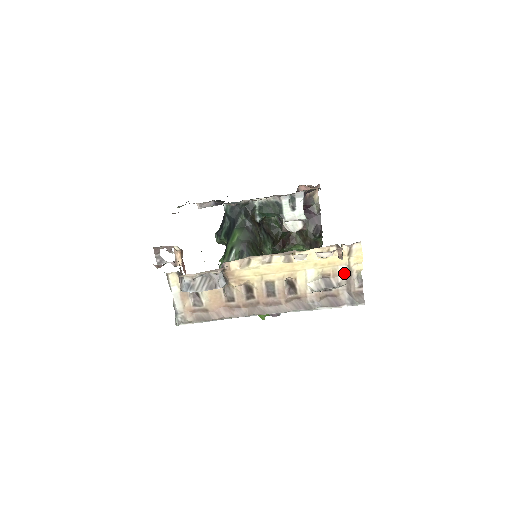
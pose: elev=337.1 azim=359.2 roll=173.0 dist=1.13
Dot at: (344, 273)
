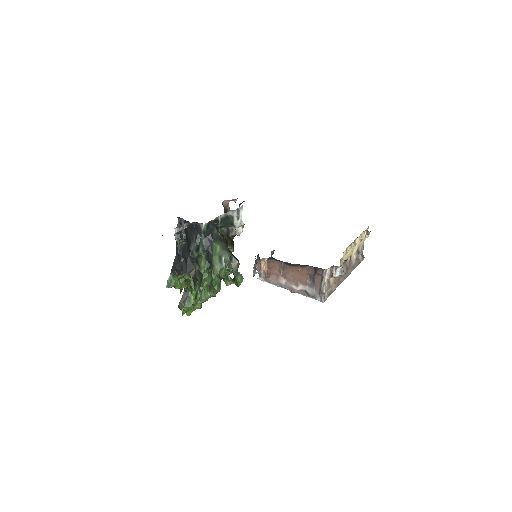
Dot at: (362, 244)
